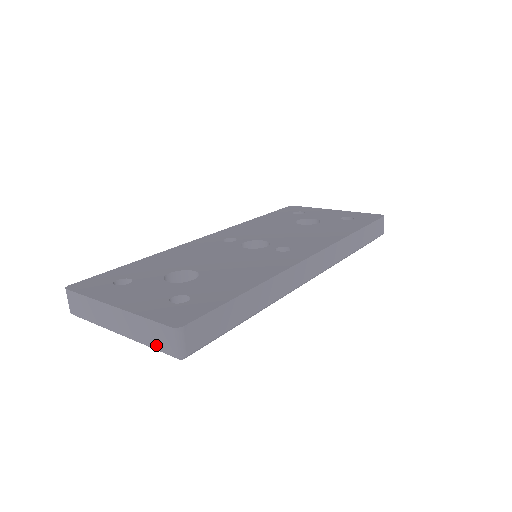
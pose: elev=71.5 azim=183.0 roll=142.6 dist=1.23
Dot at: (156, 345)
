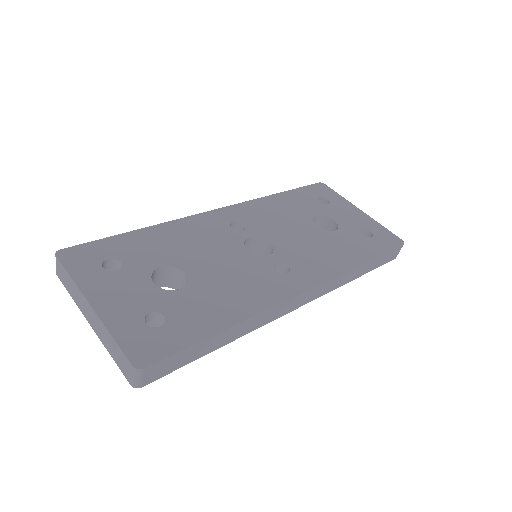
Dot at: (118, 363)
